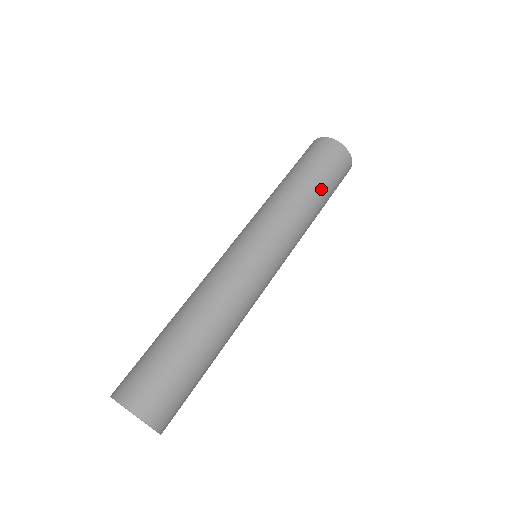
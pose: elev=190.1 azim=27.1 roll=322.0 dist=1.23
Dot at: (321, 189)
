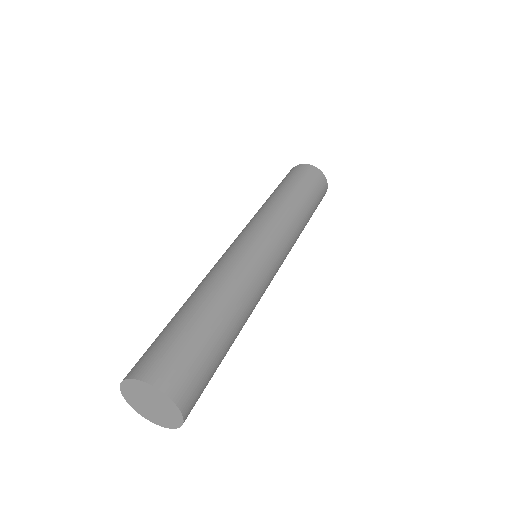
Dot at: (311, 215)
